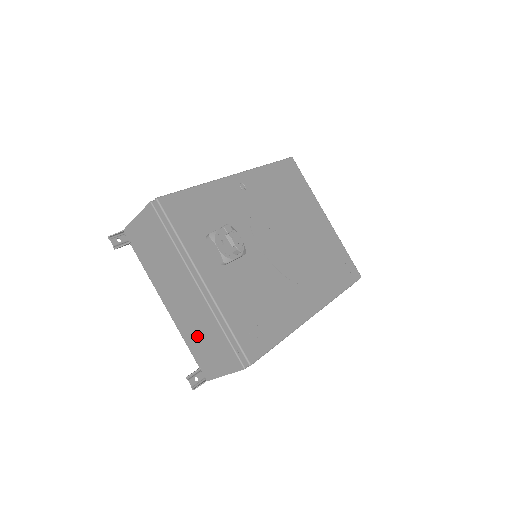
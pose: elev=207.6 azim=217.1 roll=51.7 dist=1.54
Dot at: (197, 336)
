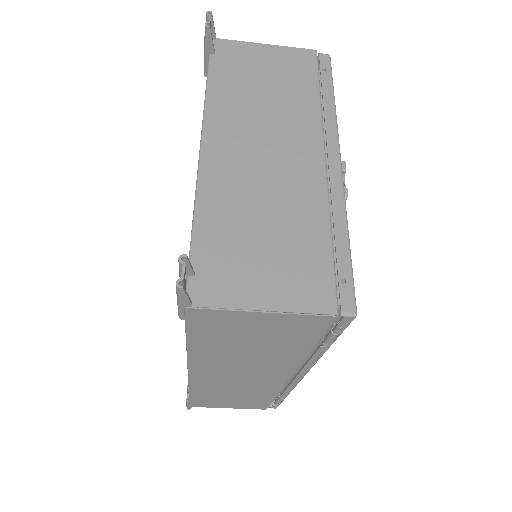
Dot at: (247, 219)
